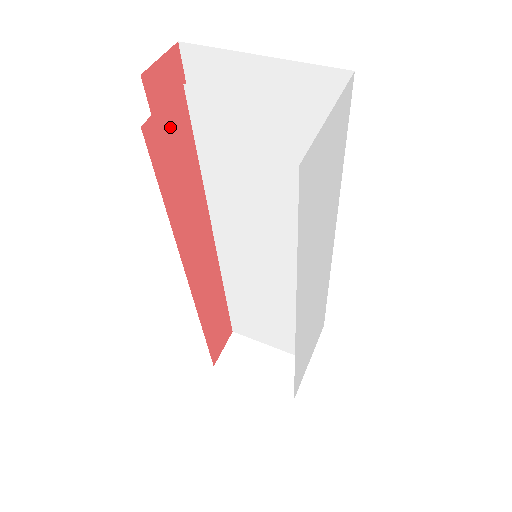
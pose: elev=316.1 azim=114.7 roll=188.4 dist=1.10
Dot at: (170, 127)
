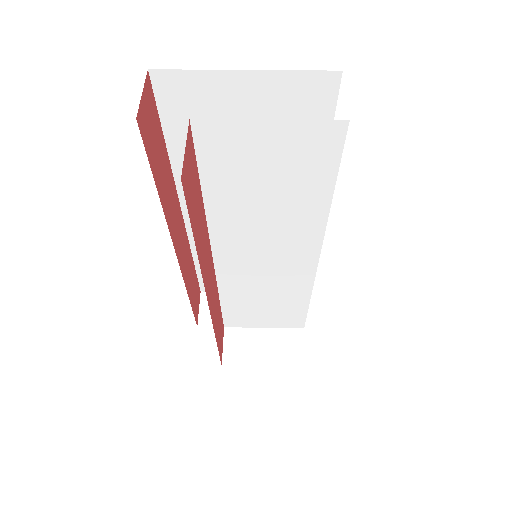
Dot at: (189, 167)
